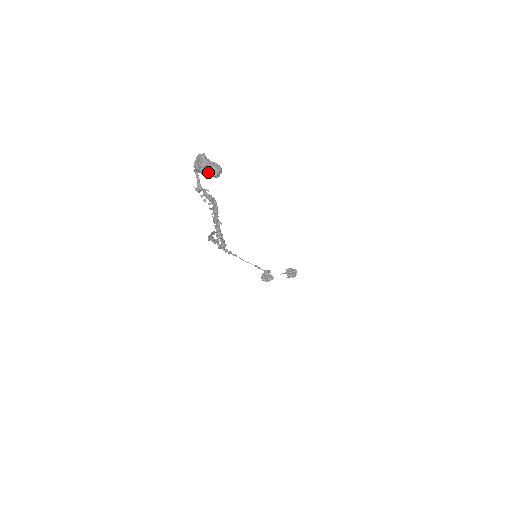
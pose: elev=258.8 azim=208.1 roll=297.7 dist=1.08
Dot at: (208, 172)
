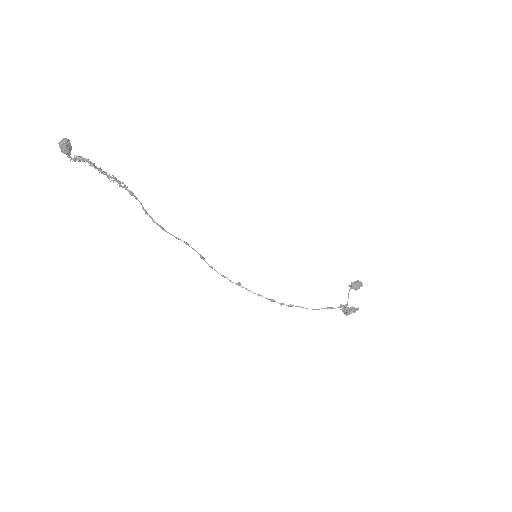
Dot at: (61, 142)
